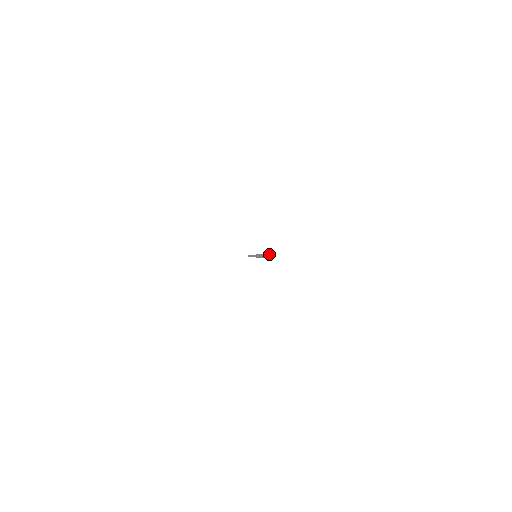
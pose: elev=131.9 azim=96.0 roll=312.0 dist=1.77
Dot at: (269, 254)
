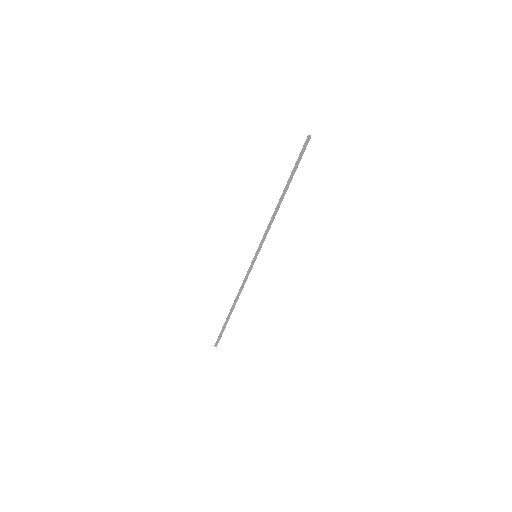
Dot at: (309, 135)
